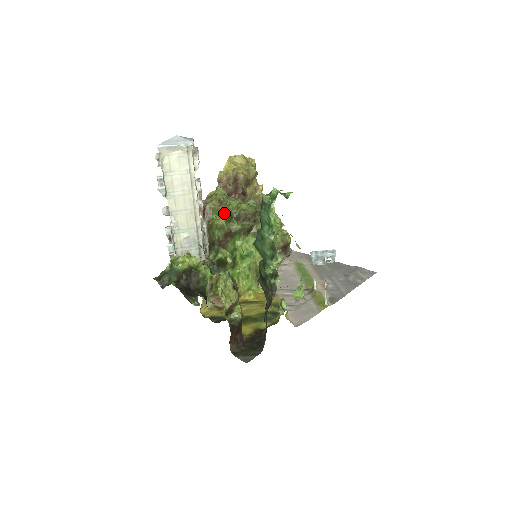
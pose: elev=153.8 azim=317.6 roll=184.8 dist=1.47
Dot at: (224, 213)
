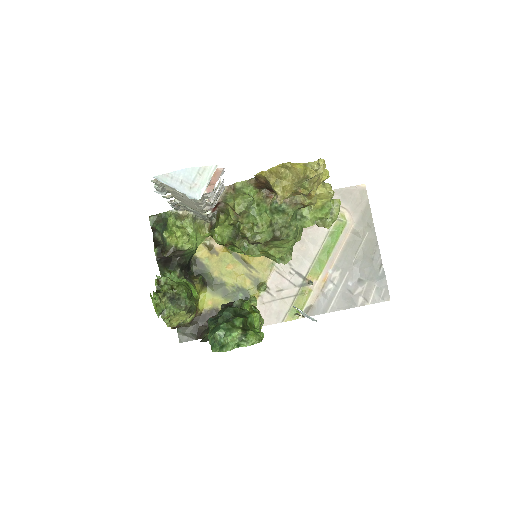
Dot at: (235, 222)
